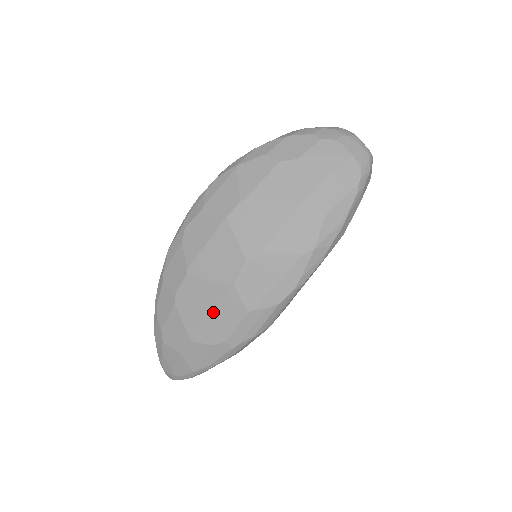
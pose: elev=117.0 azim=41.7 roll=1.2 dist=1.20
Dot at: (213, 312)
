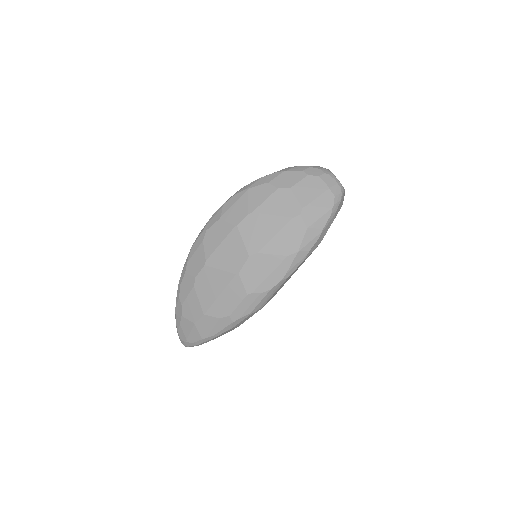
Dot at: (222, 293)
